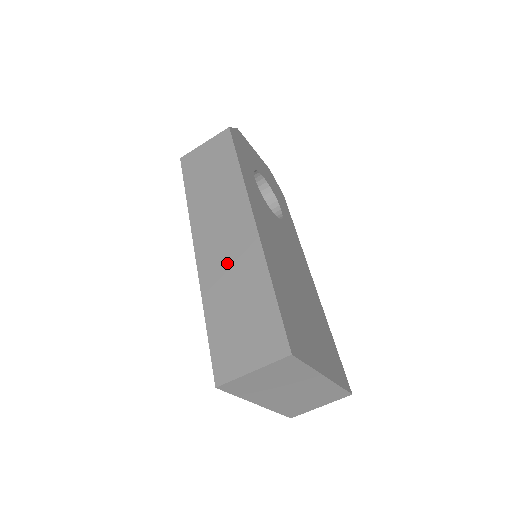
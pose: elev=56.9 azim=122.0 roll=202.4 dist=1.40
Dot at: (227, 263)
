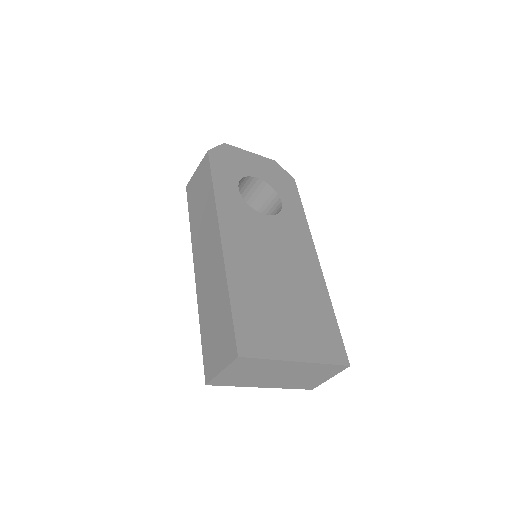
Dot at: (208, 280)
